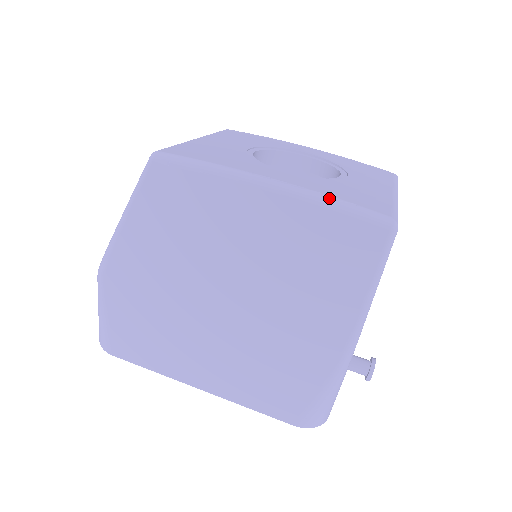
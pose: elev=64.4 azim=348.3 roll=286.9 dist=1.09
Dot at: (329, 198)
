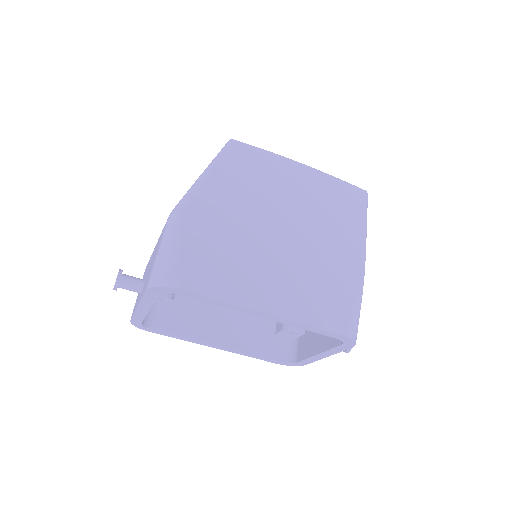
Dot at: (333, 176)
